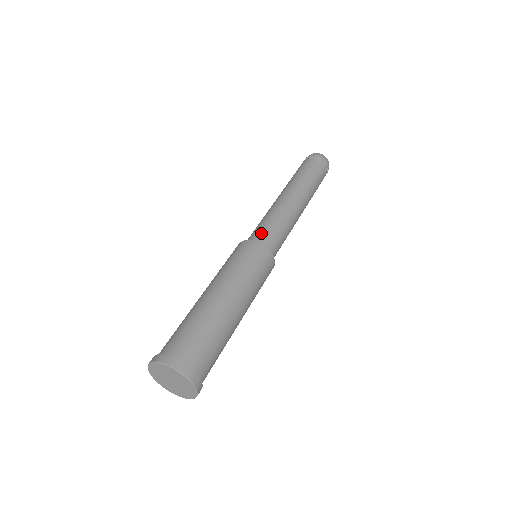
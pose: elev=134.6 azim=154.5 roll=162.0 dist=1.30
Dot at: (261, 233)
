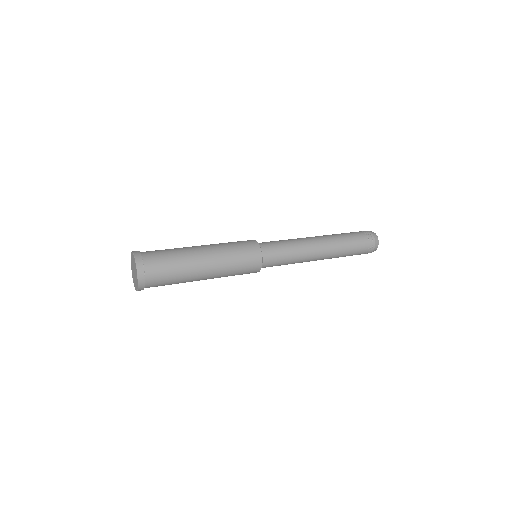
Dot at: (271, 246)
